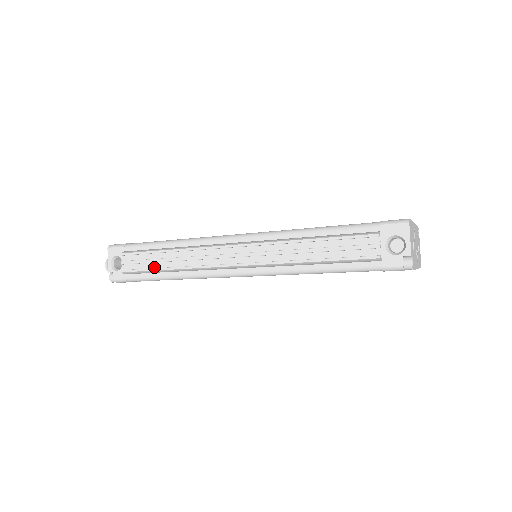
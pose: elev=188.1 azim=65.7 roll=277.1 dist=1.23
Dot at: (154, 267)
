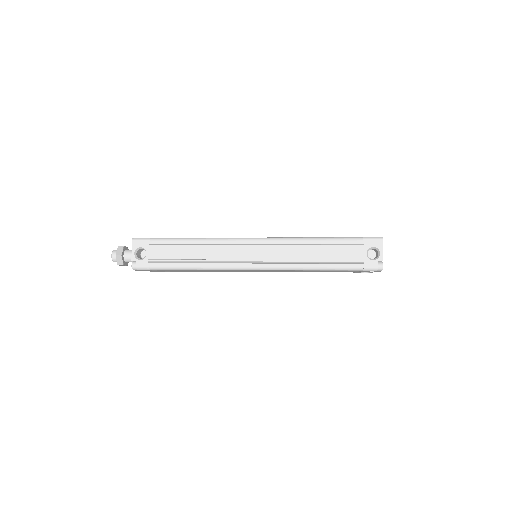
Dot at: (178, 259)
